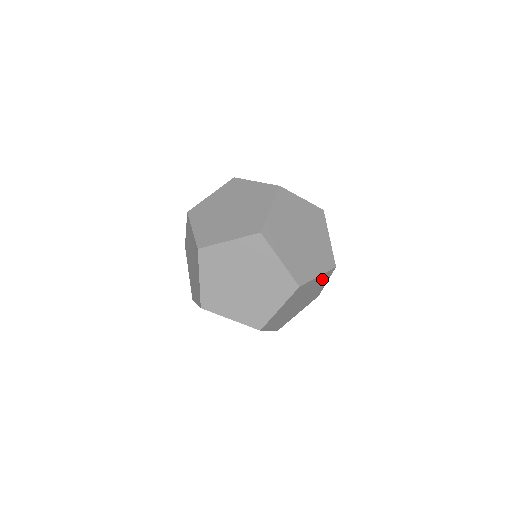
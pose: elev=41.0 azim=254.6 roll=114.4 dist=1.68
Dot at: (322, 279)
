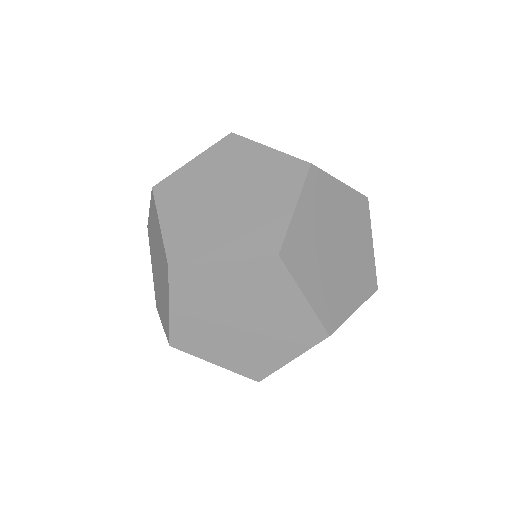
Dot at: occluded
